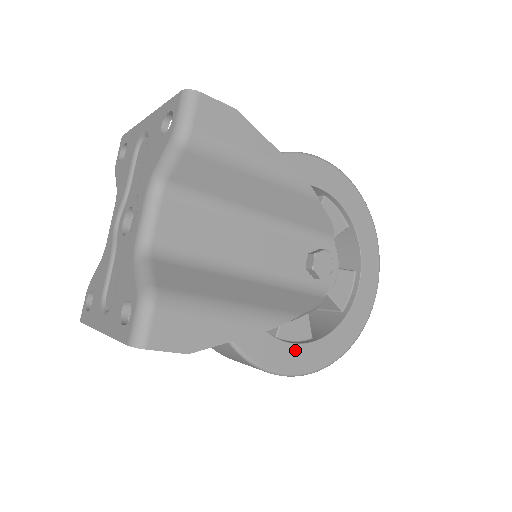
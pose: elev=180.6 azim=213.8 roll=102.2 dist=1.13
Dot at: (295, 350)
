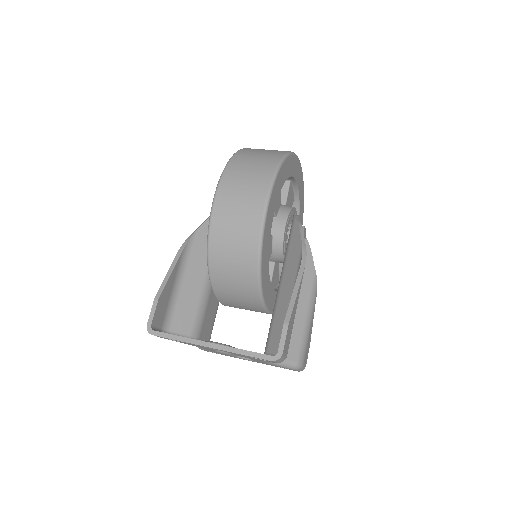
Dot at: occluded
